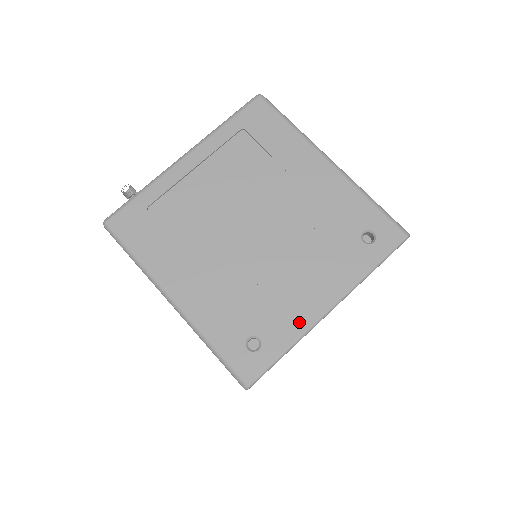
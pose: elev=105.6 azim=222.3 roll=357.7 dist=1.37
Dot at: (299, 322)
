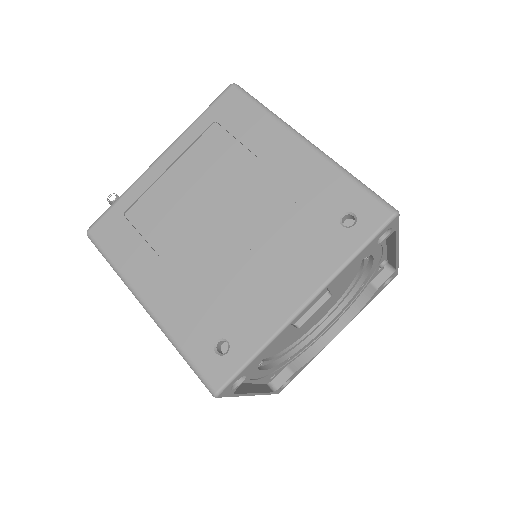
Dot at: (270, 321)
